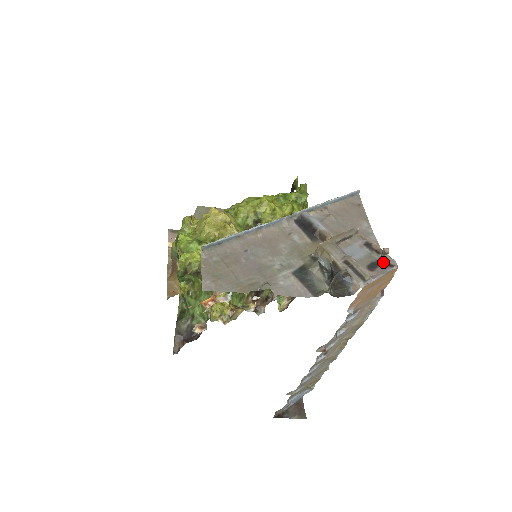
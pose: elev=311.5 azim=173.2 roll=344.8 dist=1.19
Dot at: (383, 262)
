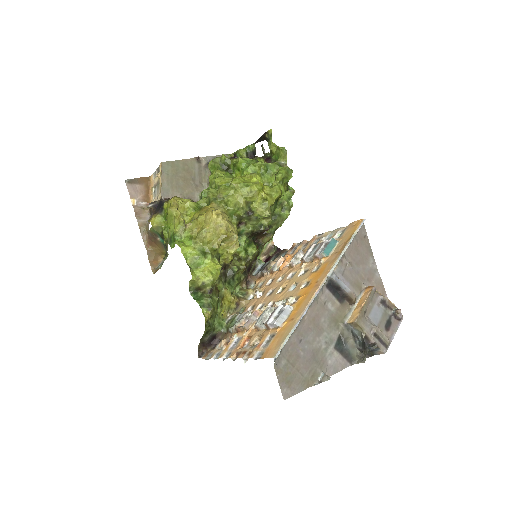
Dot at: (394, 317)
